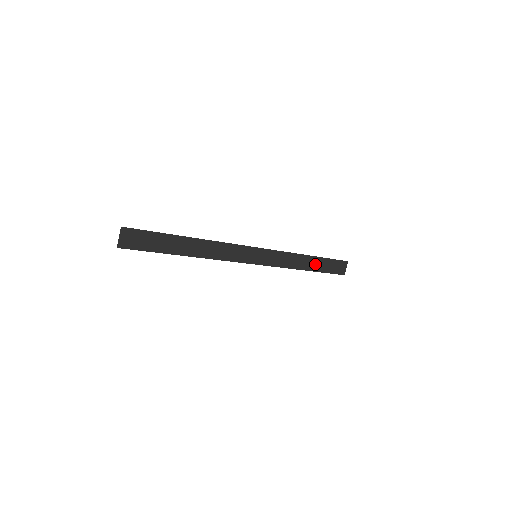
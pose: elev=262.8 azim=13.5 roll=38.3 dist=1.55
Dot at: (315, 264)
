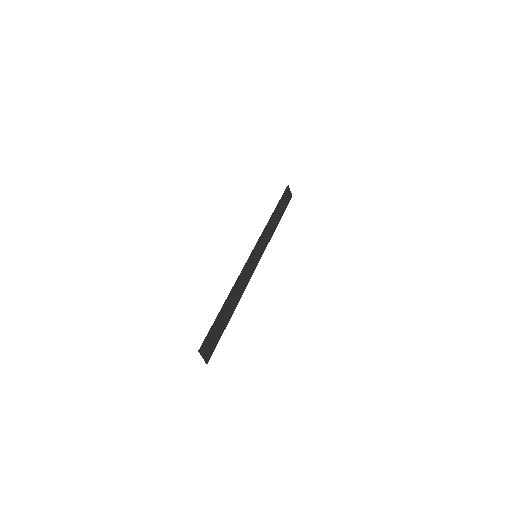
Dot at: (278, 213)
